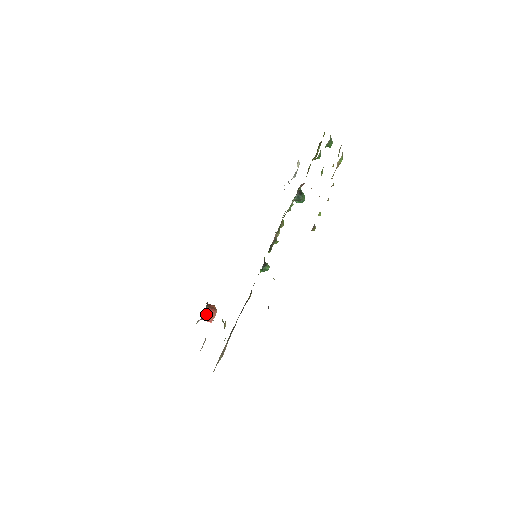
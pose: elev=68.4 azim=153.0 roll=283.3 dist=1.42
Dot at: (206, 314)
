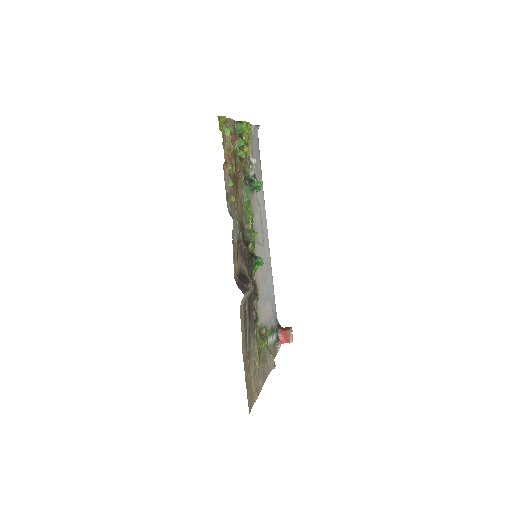
Dot at: (281, 337)
